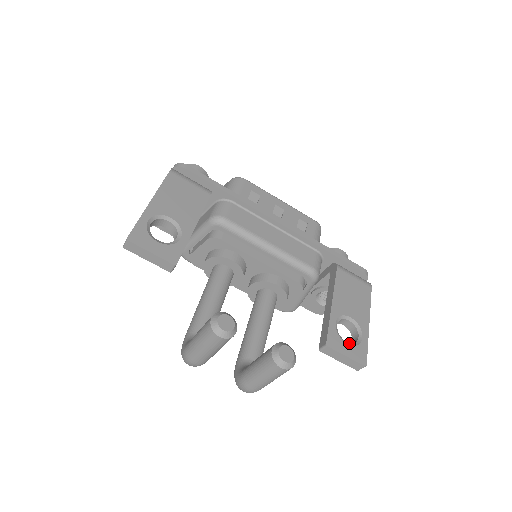
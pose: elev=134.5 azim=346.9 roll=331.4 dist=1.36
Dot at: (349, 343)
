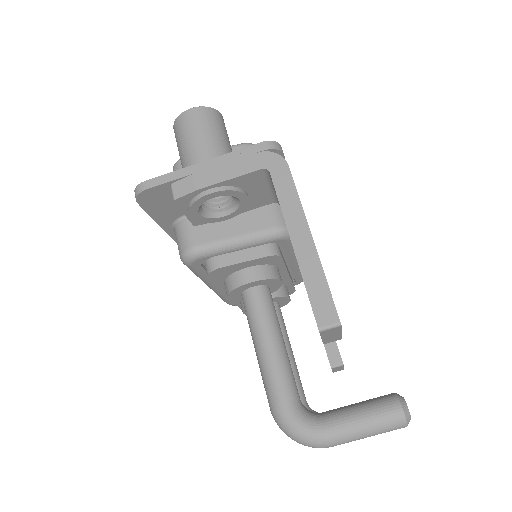
Dot at: occluded
